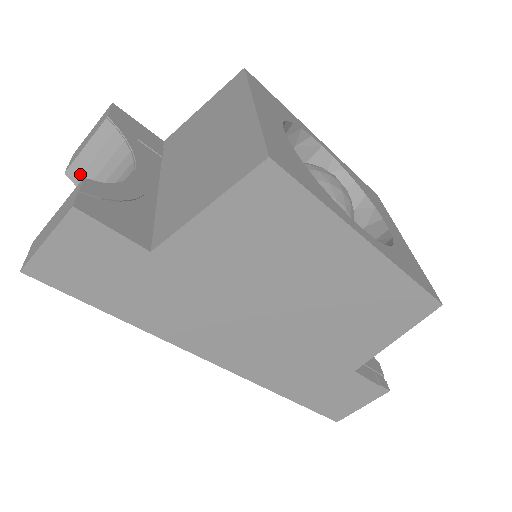
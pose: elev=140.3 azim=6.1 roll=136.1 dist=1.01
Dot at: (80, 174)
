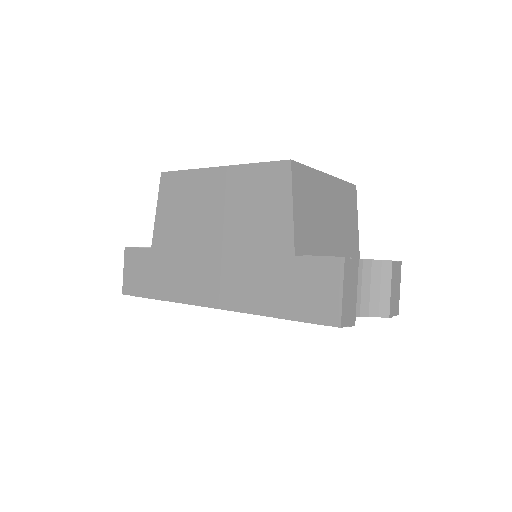
Dot at: occluded
